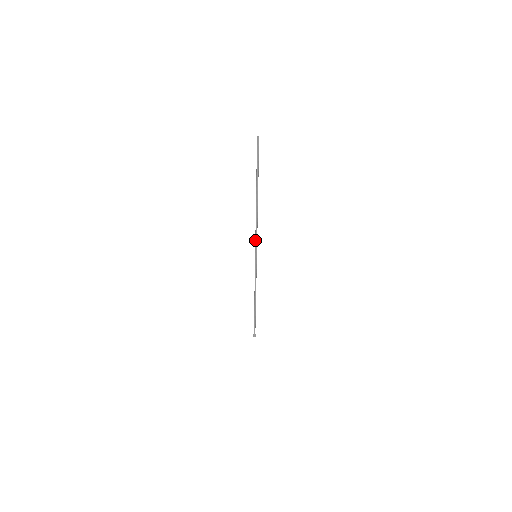
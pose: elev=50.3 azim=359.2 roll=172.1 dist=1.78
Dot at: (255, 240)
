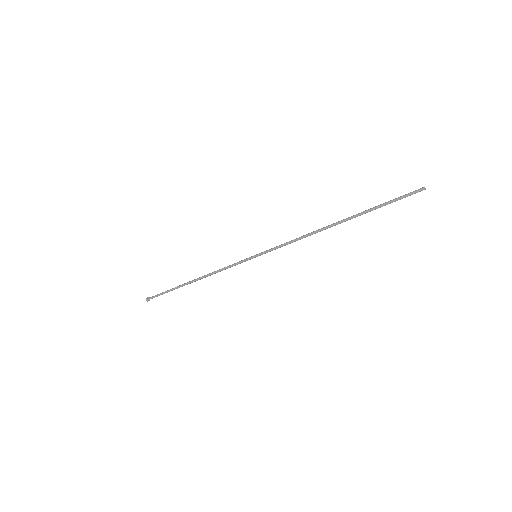
Dot at: (277, 247)
